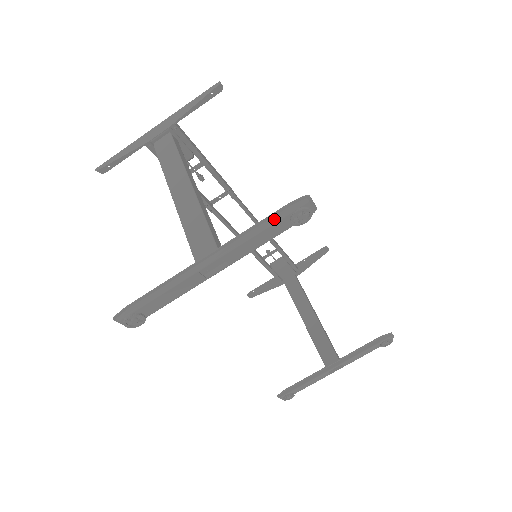
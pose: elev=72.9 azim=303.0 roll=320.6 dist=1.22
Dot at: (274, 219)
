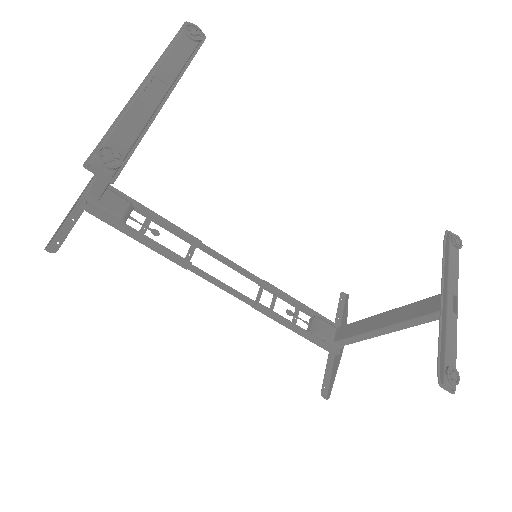
Dot at: (175, 41)
